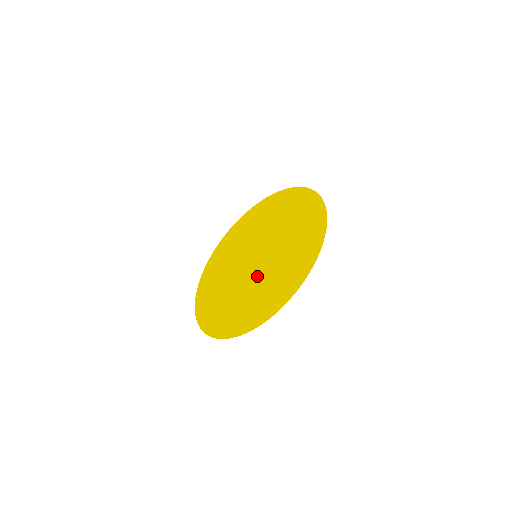
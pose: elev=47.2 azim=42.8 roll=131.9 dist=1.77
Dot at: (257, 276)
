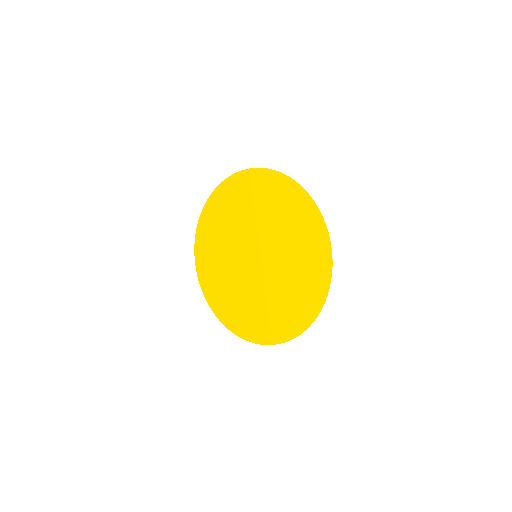
Dot at: (256, 286)
